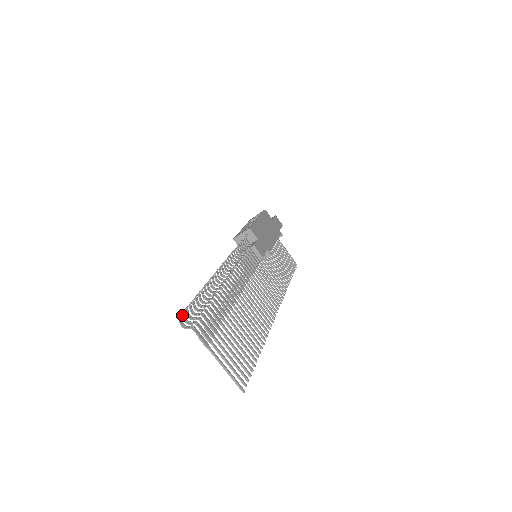
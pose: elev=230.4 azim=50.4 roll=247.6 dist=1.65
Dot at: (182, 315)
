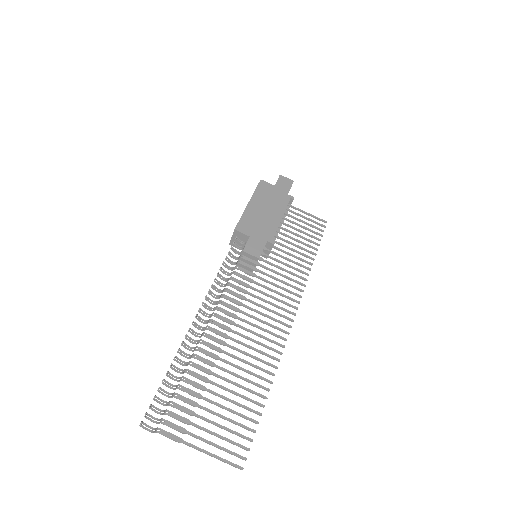
Dot at: (146, 418)
